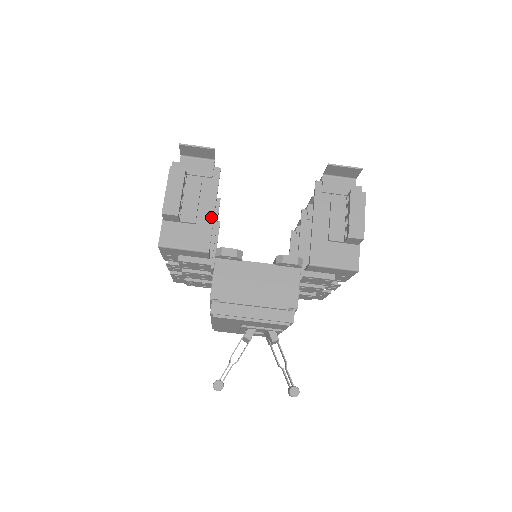
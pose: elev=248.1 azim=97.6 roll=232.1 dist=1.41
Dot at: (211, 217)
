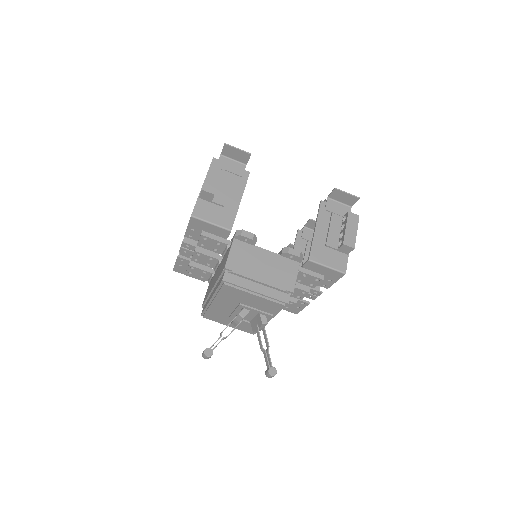
Dot at: (237, 205)
